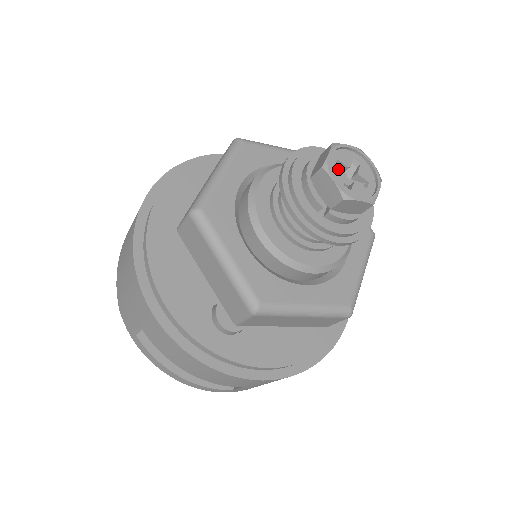
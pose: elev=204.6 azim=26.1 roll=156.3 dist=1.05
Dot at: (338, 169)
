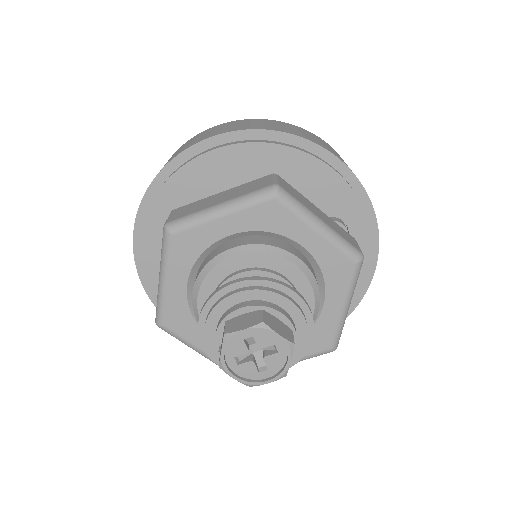
Dot at: (243, 343)
